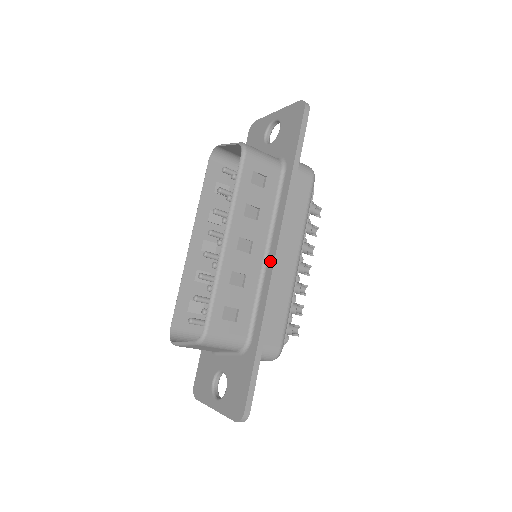
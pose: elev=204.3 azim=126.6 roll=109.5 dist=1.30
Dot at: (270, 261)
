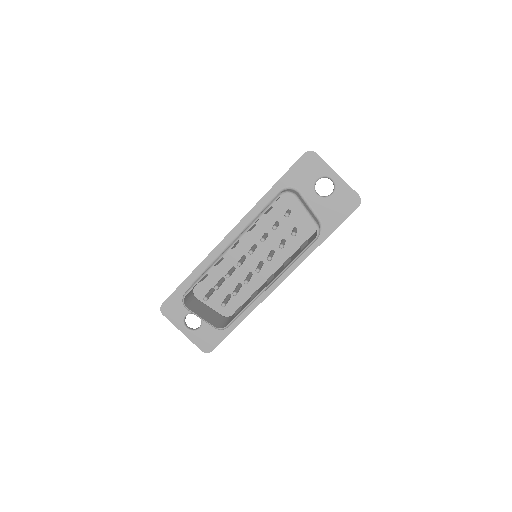
Dot at: (274, 284)
